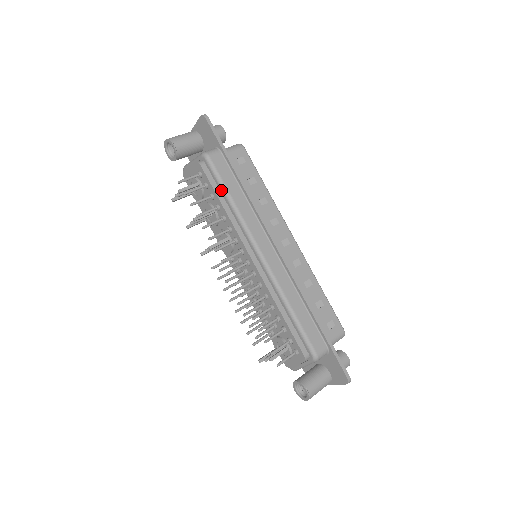
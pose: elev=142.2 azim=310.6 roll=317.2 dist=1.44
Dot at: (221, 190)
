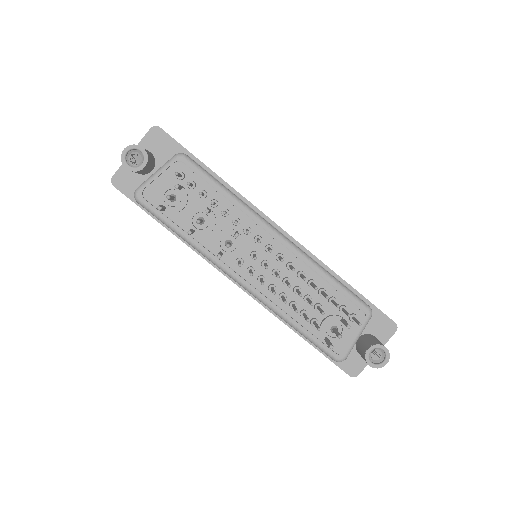
Dot at: (213, 183)
